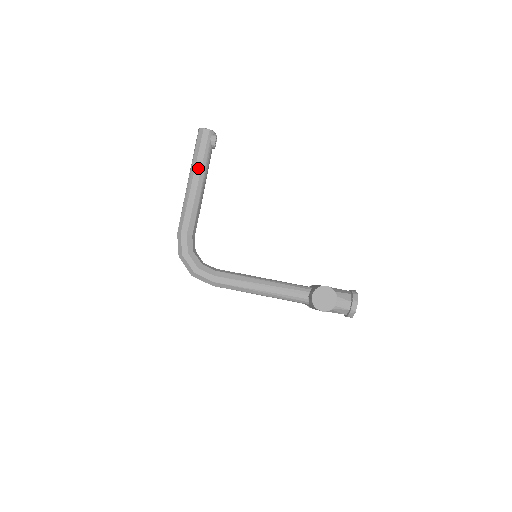
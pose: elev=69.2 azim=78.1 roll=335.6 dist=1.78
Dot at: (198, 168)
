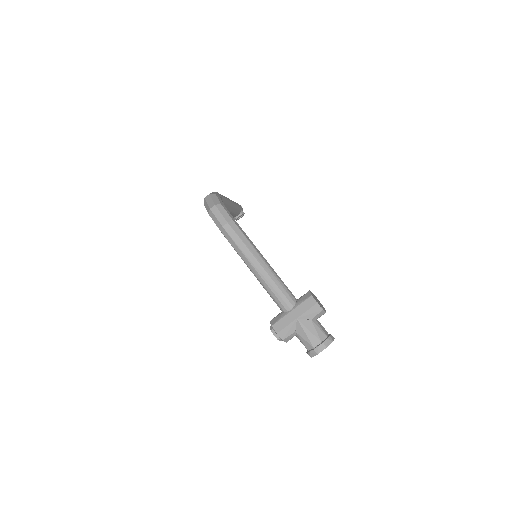
Dot at: (234, 202)
